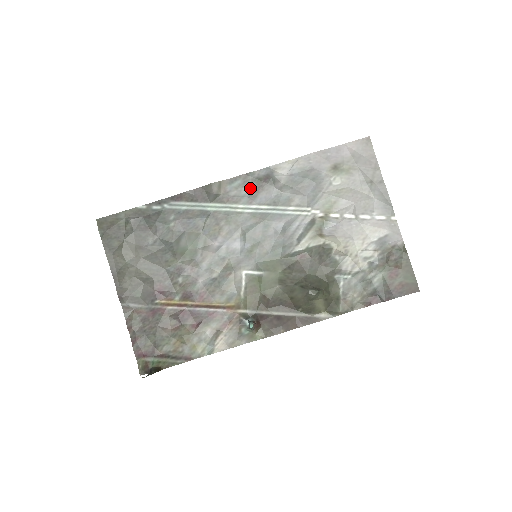
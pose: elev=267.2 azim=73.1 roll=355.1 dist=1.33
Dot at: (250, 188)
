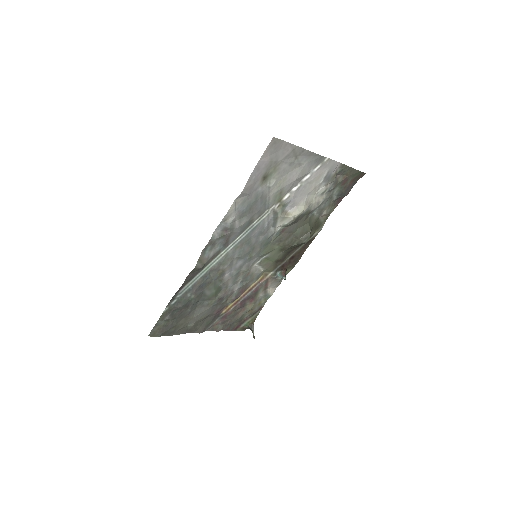
Dot at: (220, 243)
